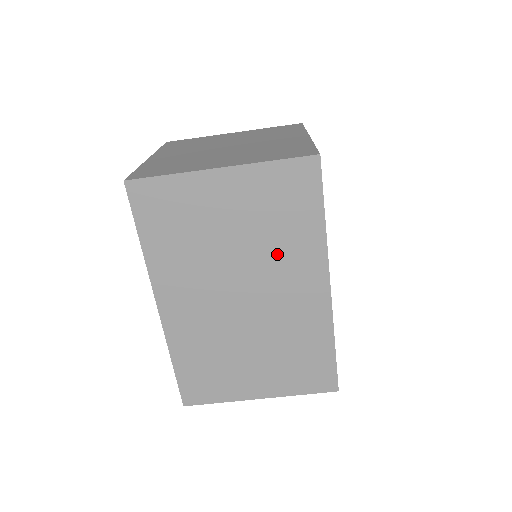
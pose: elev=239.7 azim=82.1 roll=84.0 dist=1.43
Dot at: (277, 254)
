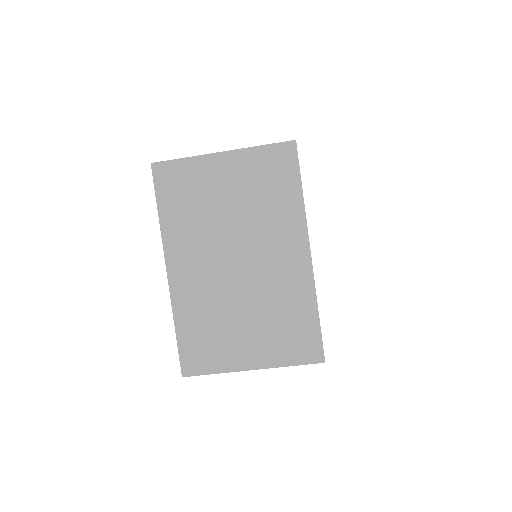
Dot at: (265, 222)
